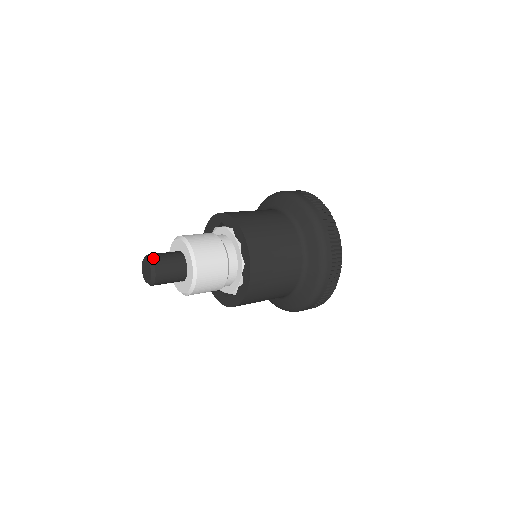
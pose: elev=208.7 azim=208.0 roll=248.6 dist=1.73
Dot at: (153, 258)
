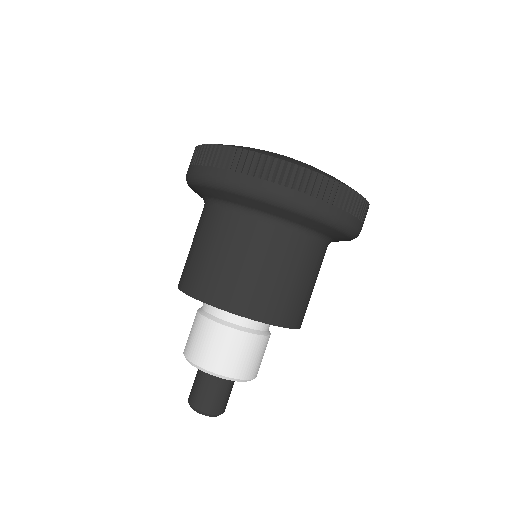
Dot at: (209, 413)
